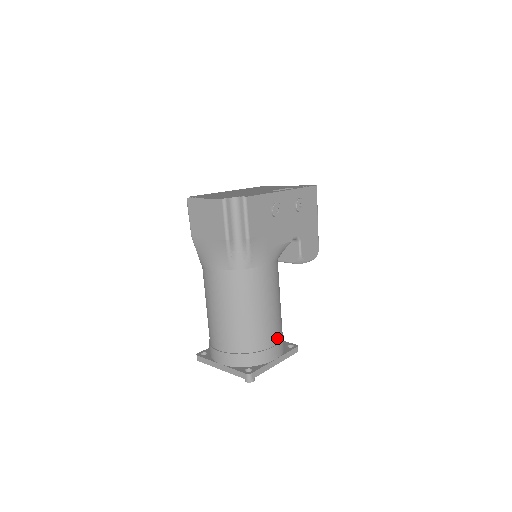
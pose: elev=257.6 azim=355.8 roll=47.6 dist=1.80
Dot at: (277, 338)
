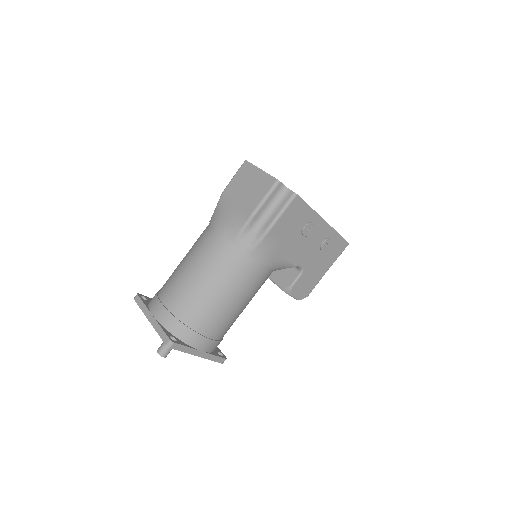
Dot at: (218, 334)
